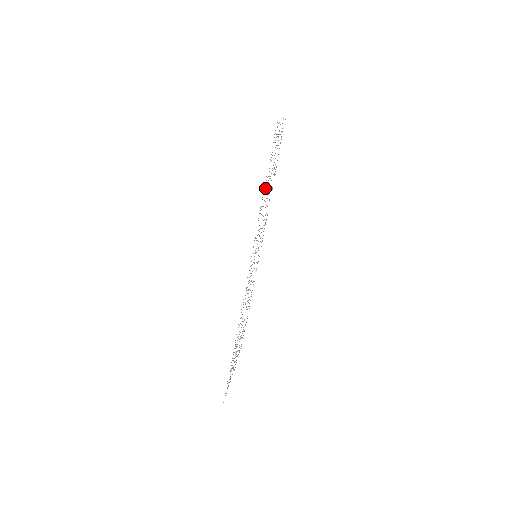
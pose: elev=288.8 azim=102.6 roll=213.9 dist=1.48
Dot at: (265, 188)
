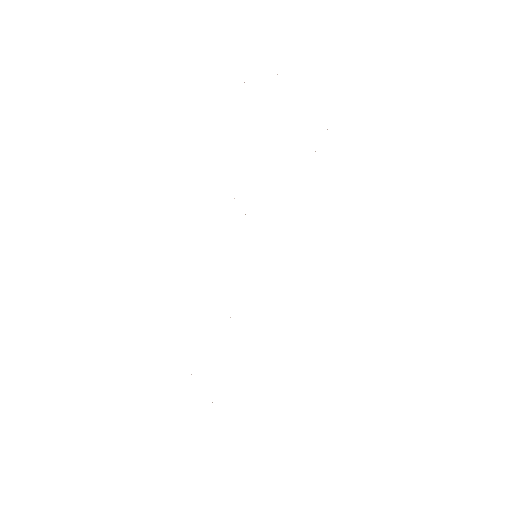
Dot at: occluded
